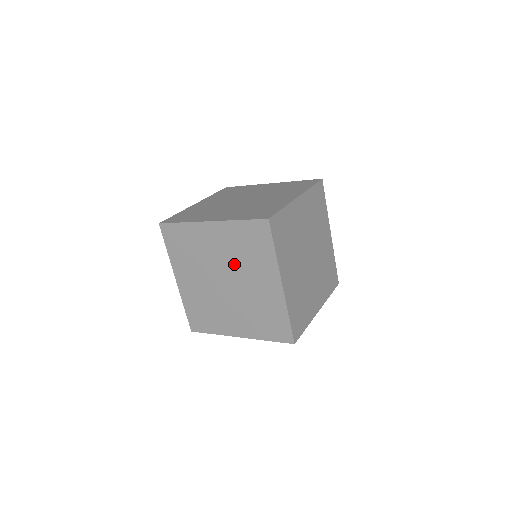
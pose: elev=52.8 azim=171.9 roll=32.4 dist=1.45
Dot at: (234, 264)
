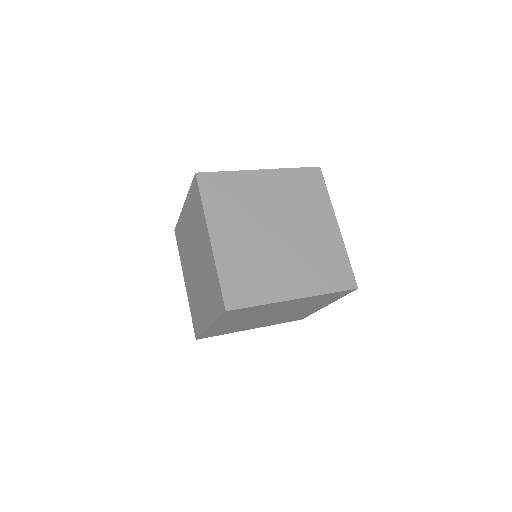
Dot at: (195, 238)
